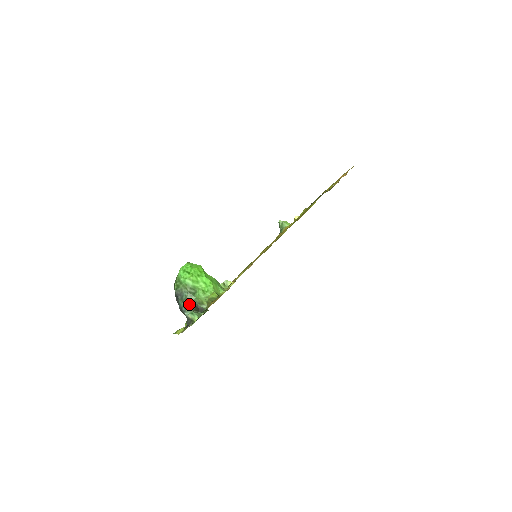
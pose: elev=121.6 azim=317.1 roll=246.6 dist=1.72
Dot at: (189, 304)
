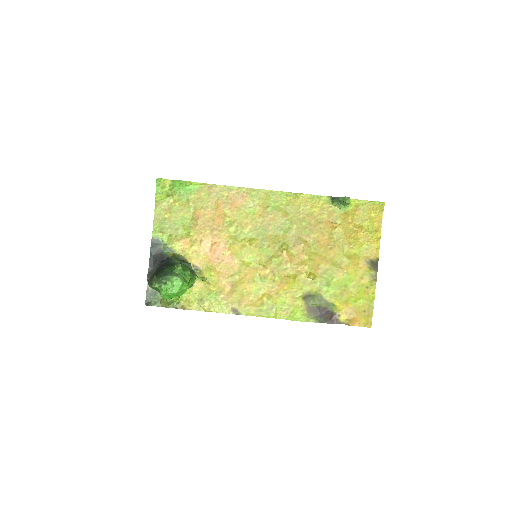
Dot at: occluded
